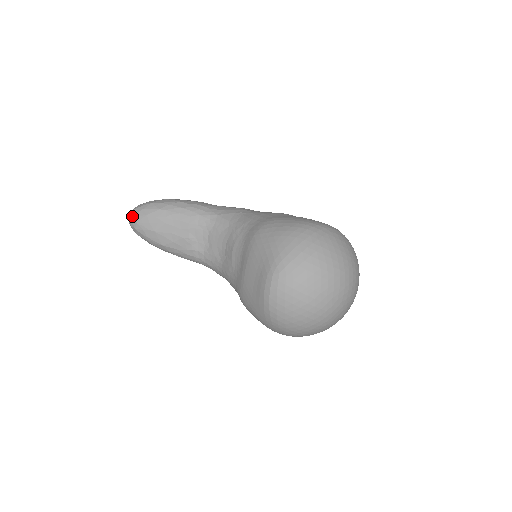
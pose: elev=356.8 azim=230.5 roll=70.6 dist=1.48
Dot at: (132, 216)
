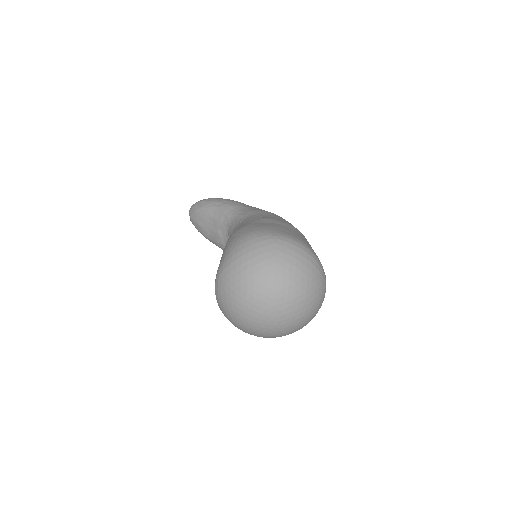
Dot at: (189, 211)
